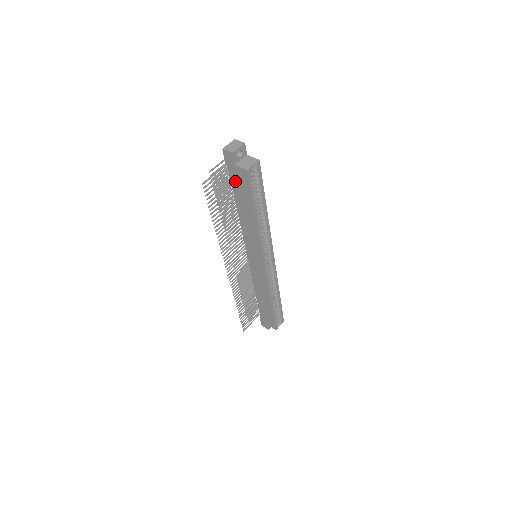
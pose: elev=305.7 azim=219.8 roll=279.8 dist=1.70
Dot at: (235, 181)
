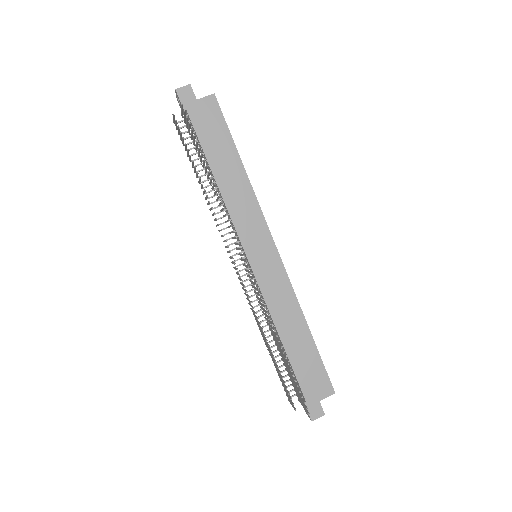
Dot at: (202, 126)
